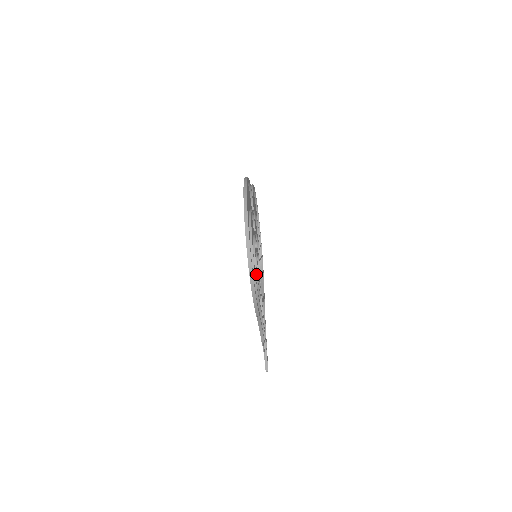
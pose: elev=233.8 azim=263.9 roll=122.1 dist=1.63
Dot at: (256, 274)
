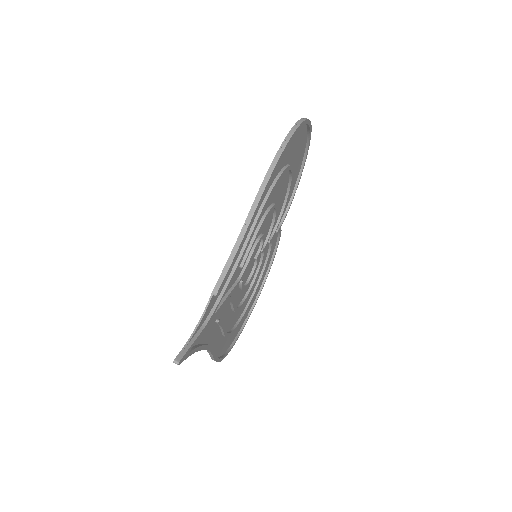
Dot at: (267, 212)
